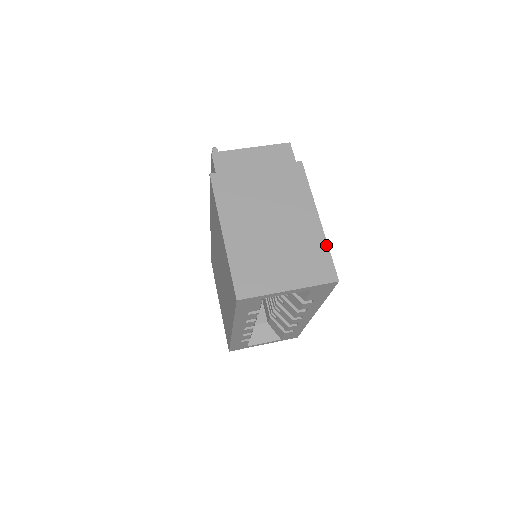
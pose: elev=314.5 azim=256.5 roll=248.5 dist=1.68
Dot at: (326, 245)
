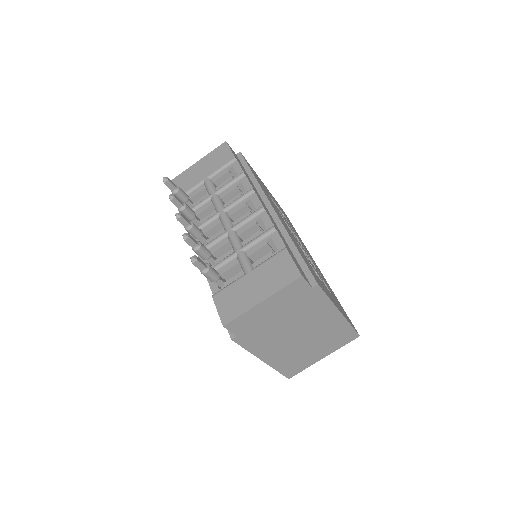
Dot at: (349, 325)
